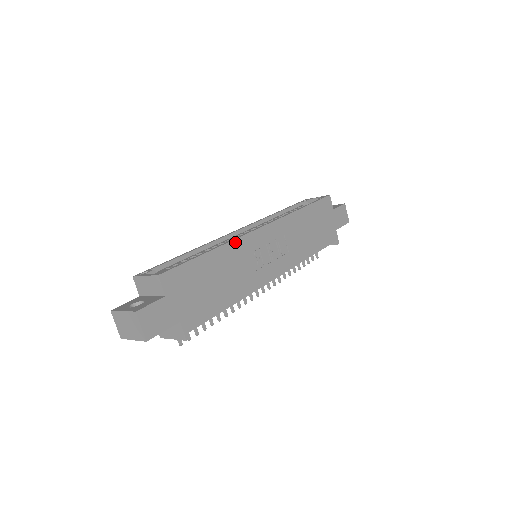
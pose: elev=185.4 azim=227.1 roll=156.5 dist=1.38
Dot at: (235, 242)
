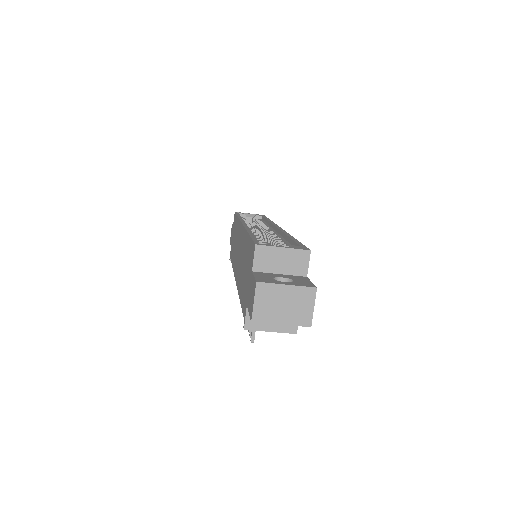
Dot at: occluded
